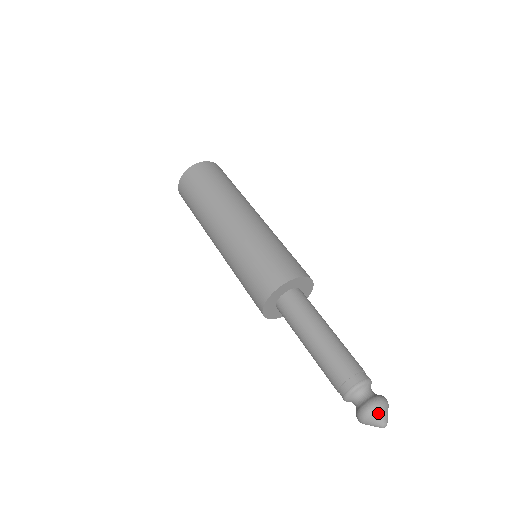
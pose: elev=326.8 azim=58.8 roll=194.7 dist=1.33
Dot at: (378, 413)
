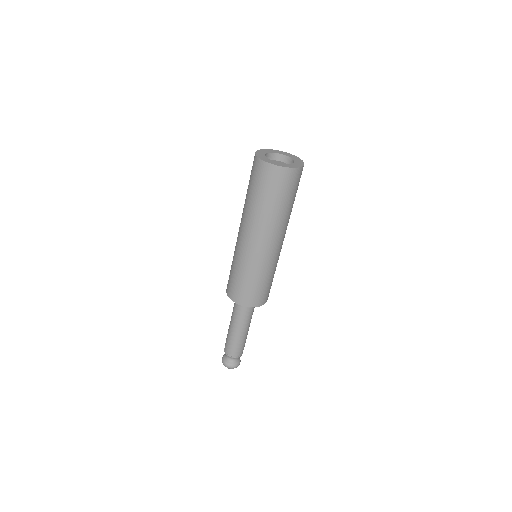
Dot at: occluded
